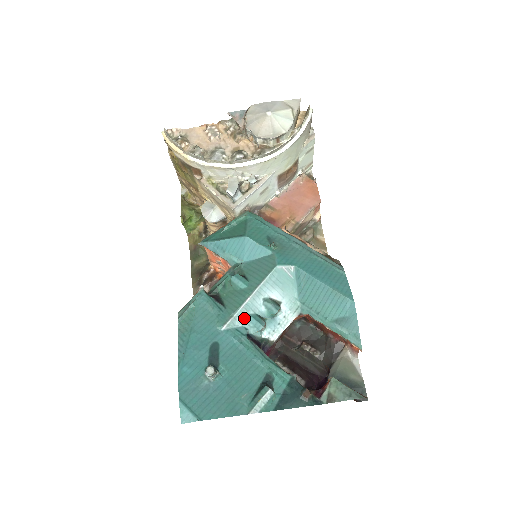
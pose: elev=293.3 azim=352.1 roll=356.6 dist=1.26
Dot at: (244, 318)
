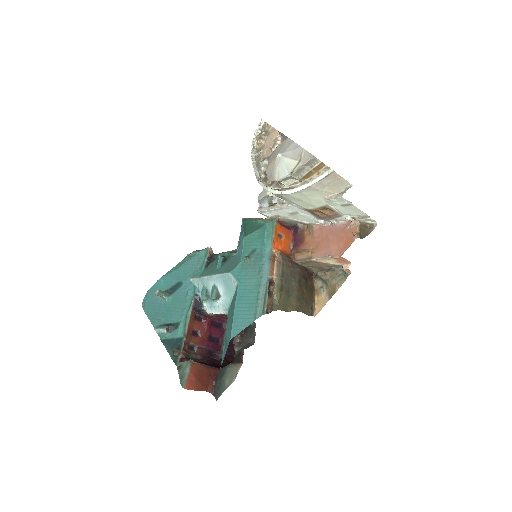
Dot at: (202, 285)
